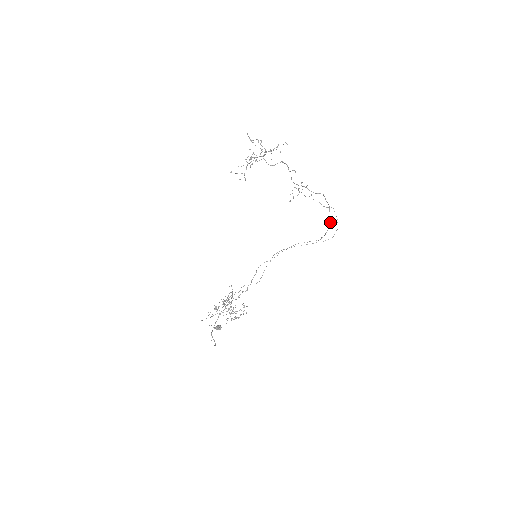
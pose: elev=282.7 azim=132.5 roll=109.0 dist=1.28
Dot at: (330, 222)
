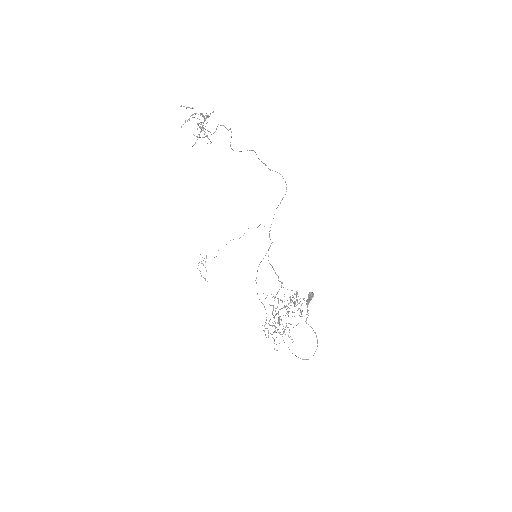
Dot at: occluded
